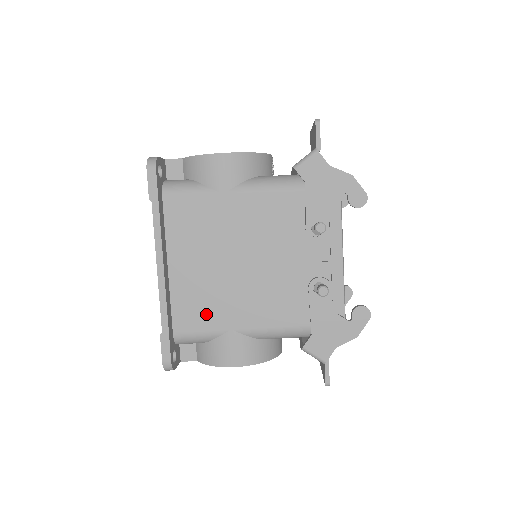
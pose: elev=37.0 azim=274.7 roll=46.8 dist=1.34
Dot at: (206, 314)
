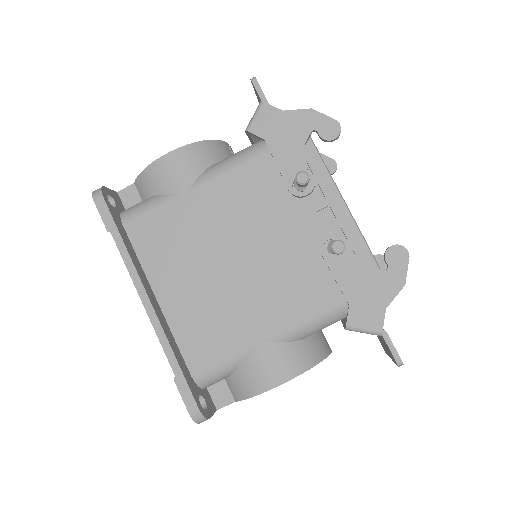
Dot at: (219, 336)
